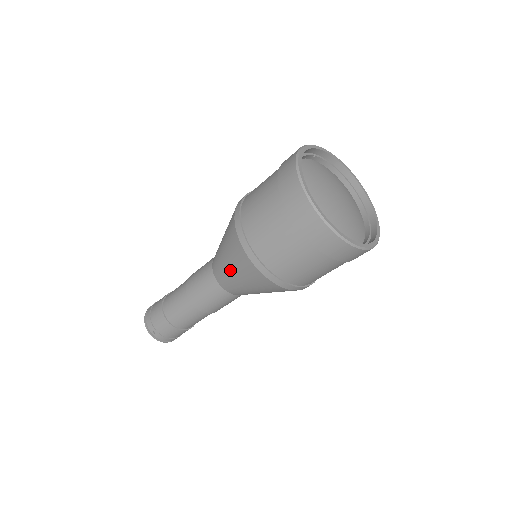
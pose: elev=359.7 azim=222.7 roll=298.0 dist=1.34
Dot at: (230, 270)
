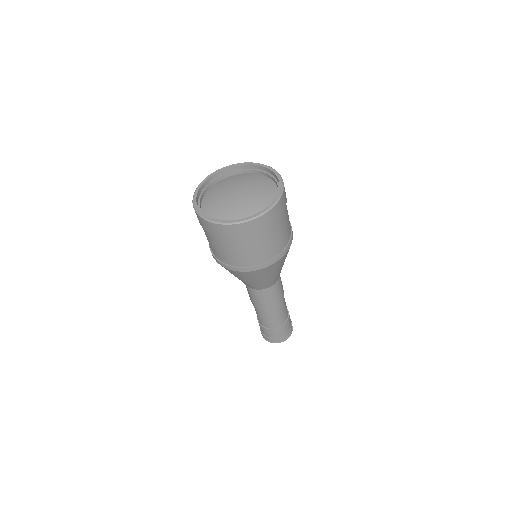
Dot at: occluded
